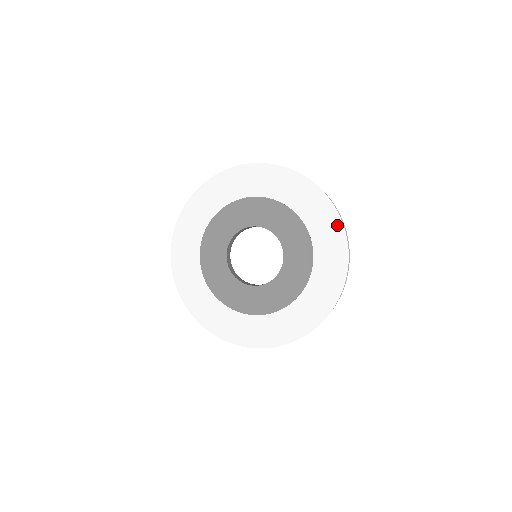
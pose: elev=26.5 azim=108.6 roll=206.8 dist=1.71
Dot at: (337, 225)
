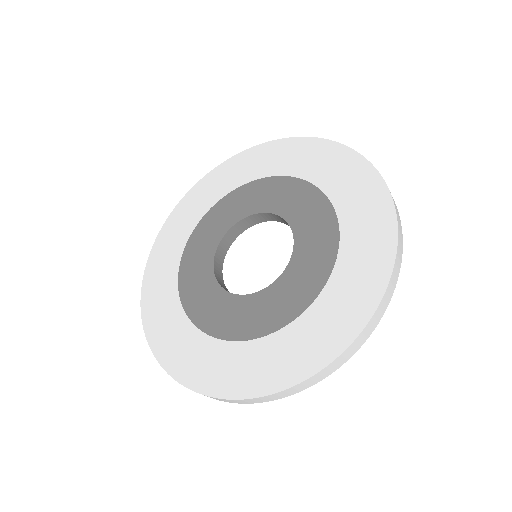
Dot at: (385, 211)
